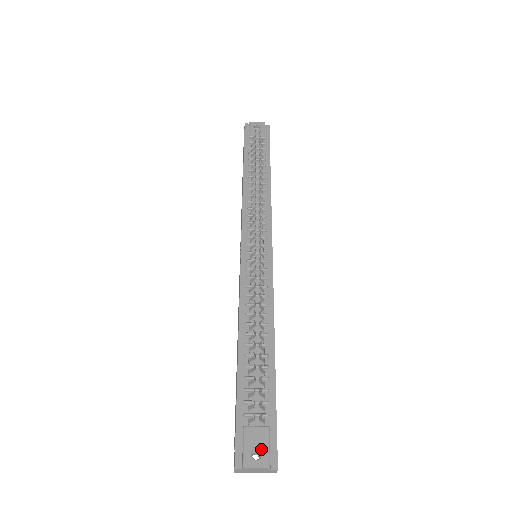
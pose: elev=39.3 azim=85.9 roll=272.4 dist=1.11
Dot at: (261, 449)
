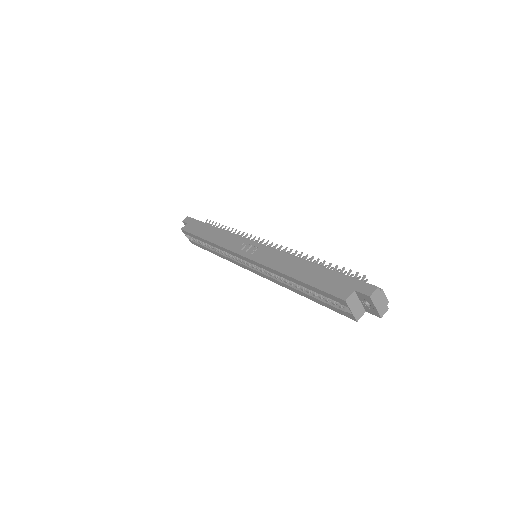
Dot at: occluded
